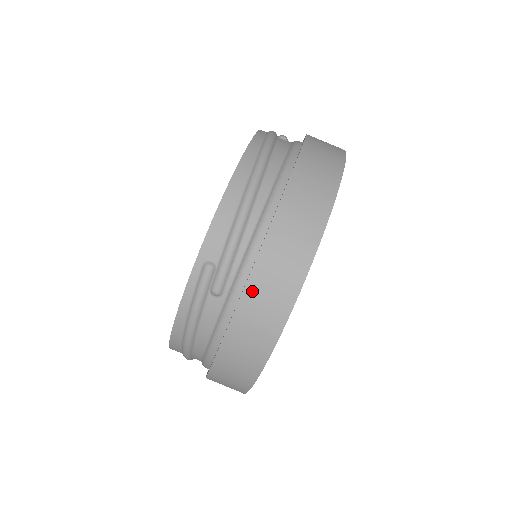
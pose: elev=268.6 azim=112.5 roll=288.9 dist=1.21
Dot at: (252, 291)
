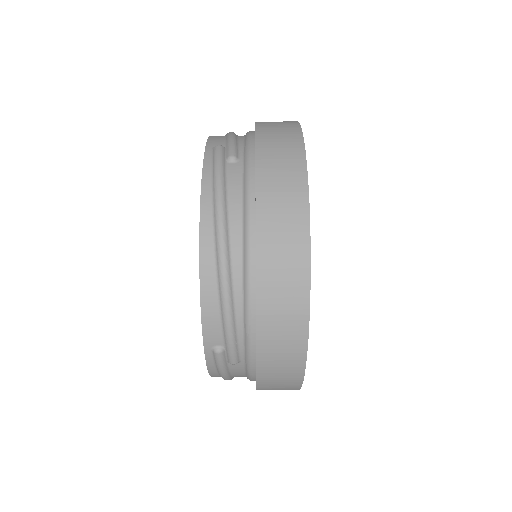
Dot at: (264, 363)
